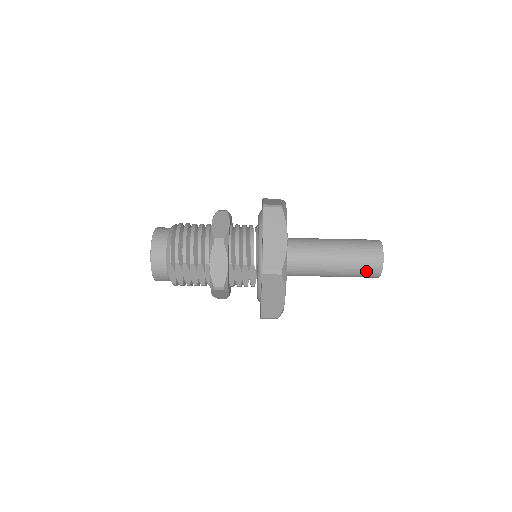
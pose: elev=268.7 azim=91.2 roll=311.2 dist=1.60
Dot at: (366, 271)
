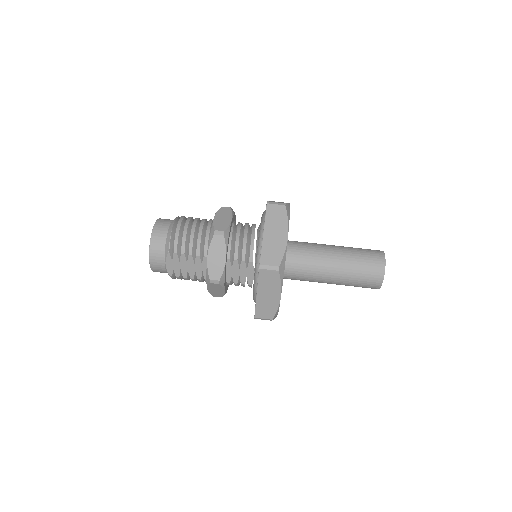
Dot at: (366, 280)
